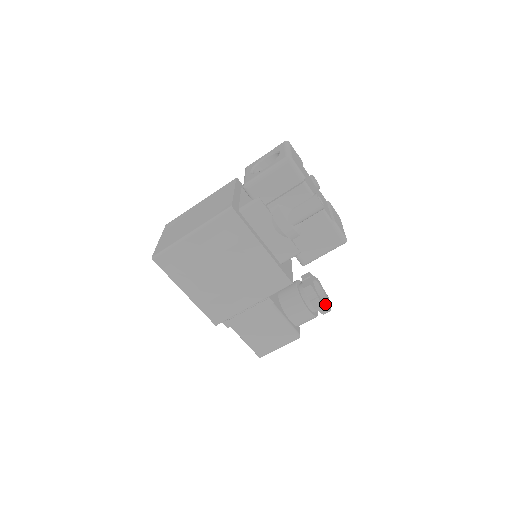
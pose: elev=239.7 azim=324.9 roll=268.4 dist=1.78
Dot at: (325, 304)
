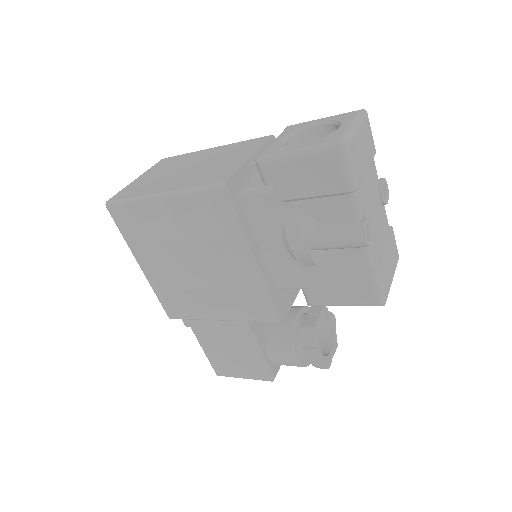
Dot at: (323, 359)
